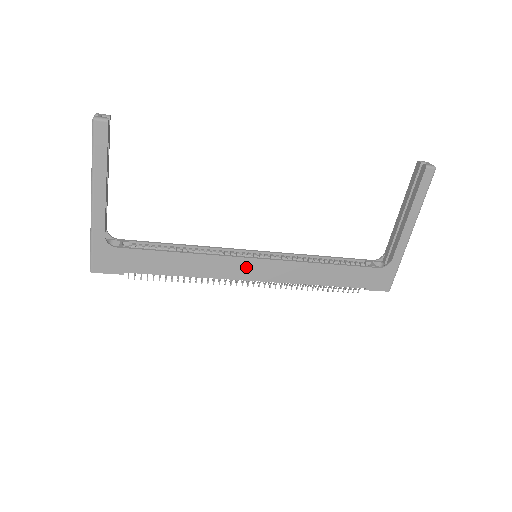
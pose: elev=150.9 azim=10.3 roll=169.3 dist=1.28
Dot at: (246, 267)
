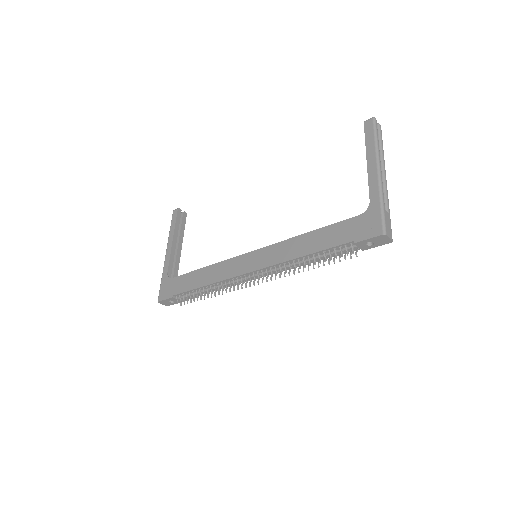
Dot at: (244, 262)
